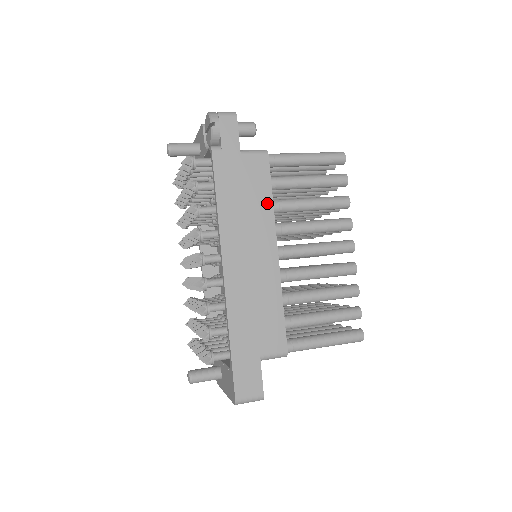
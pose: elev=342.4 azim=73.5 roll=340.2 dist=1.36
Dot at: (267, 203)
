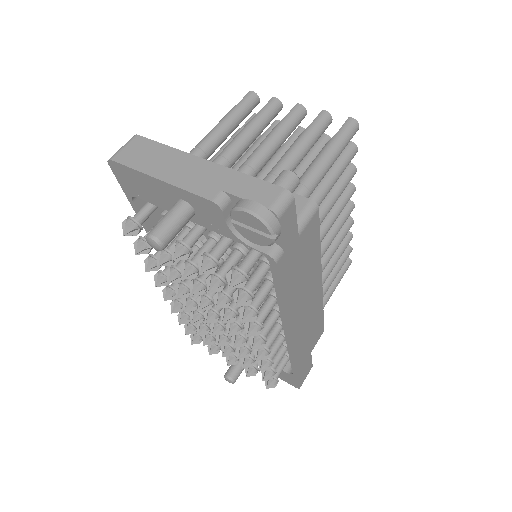
Dot at: (317, 255)
